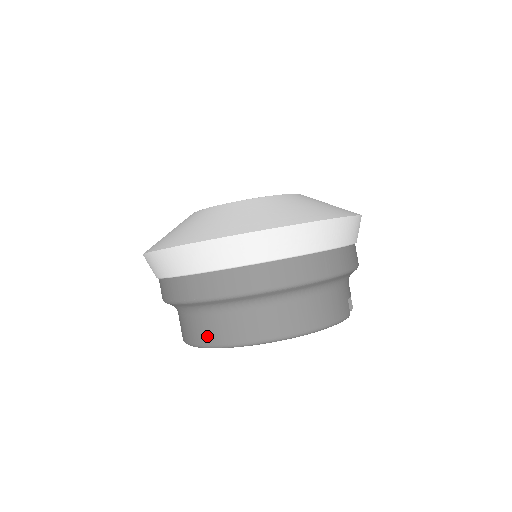
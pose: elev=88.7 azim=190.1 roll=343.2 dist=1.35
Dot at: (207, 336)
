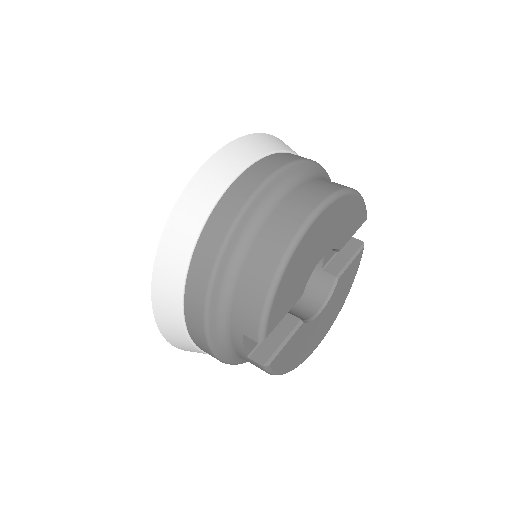
Dot at: (285, 231)
